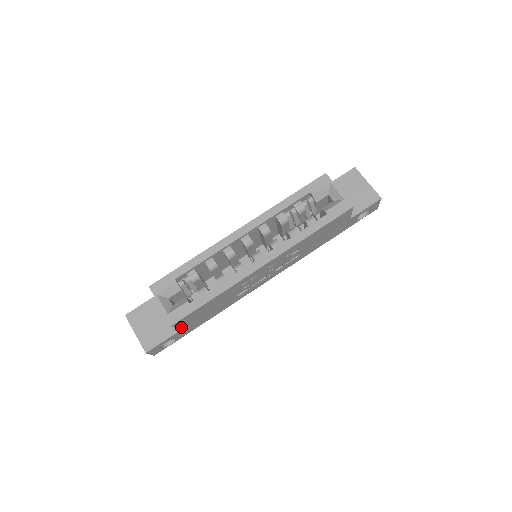
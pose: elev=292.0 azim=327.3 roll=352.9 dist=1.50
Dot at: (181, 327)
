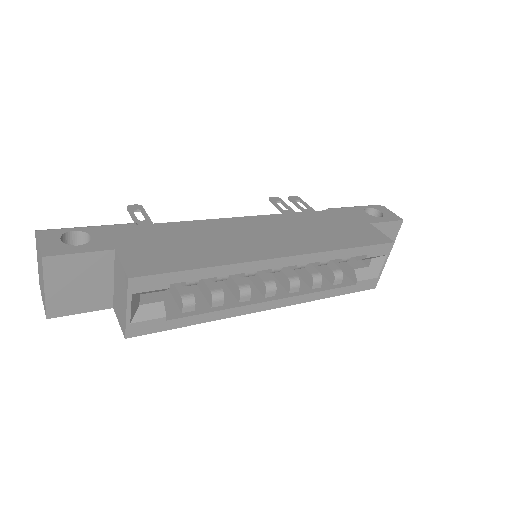
Dot at: occluded
